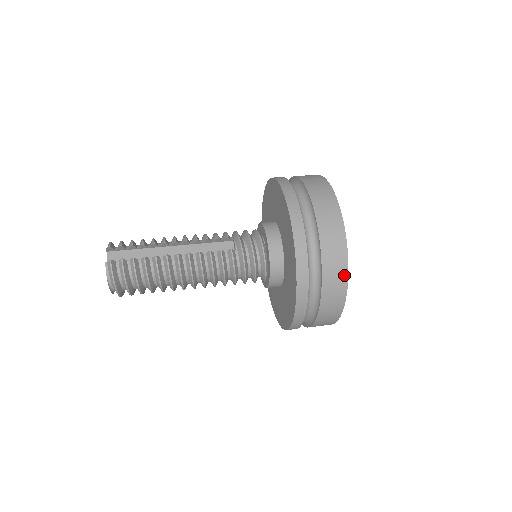
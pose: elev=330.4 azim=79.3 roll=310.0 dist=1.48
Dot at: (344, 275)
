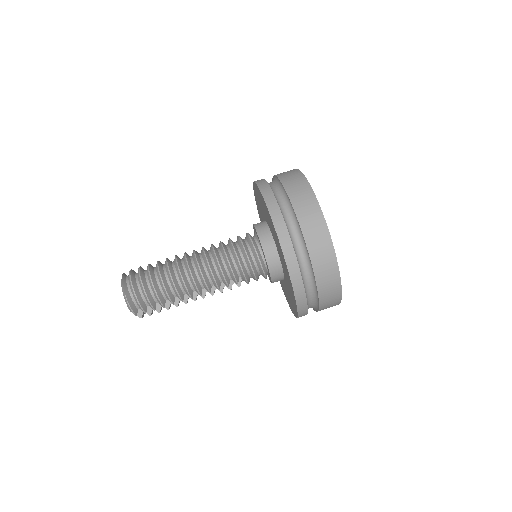
Dot at: occluded
